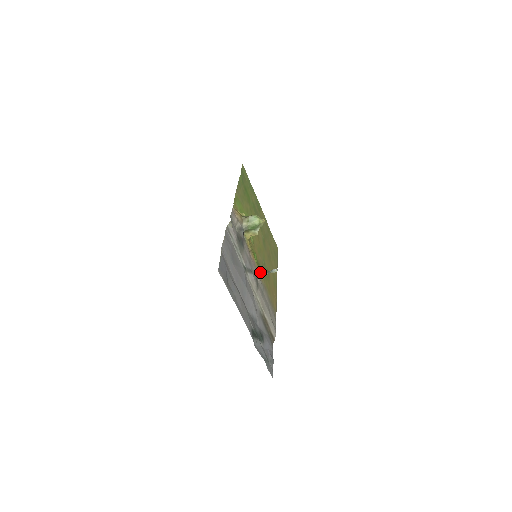
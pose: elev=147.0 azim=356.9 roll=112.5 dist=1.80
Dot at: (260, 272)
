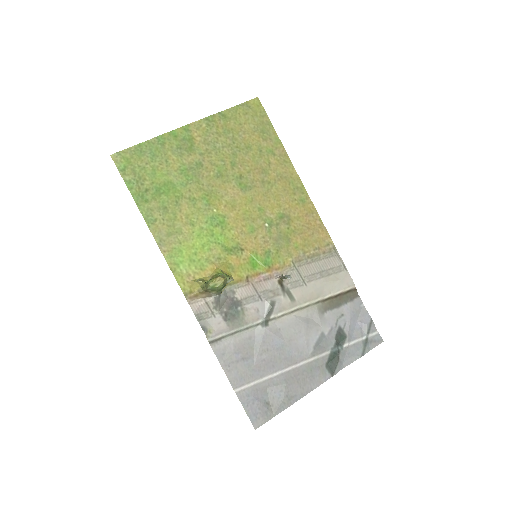
Dot at: (277, 262)
